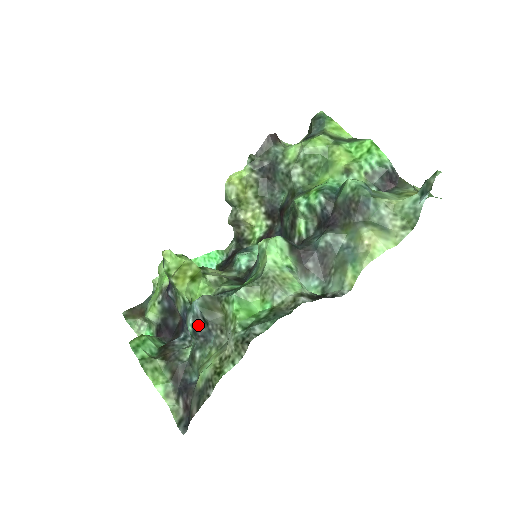
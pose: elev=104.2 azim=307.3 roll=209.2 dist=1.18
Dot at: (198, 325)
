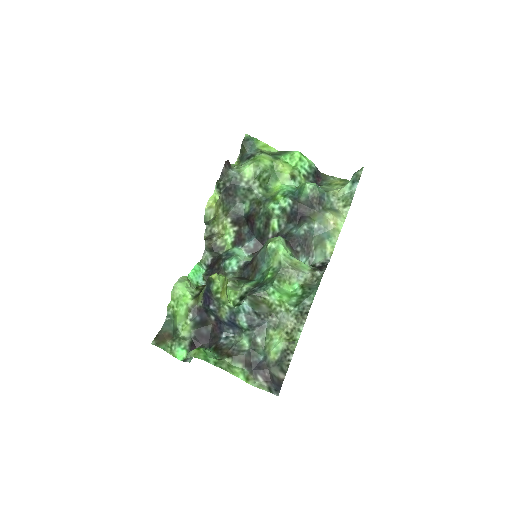
Dot at: (251, 319)
